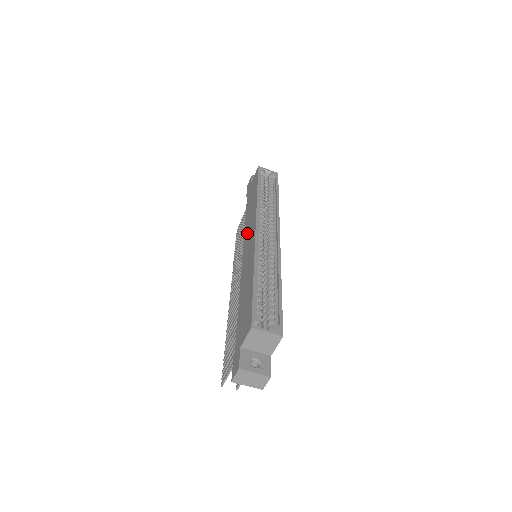
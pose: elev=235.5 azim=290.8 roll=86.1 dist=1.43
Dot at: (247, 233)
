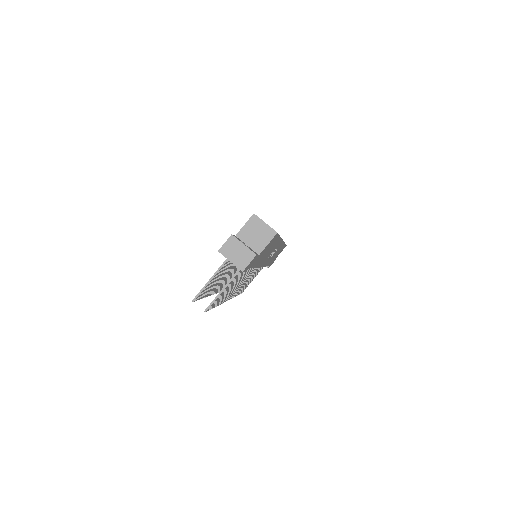
Dot at: occluded
